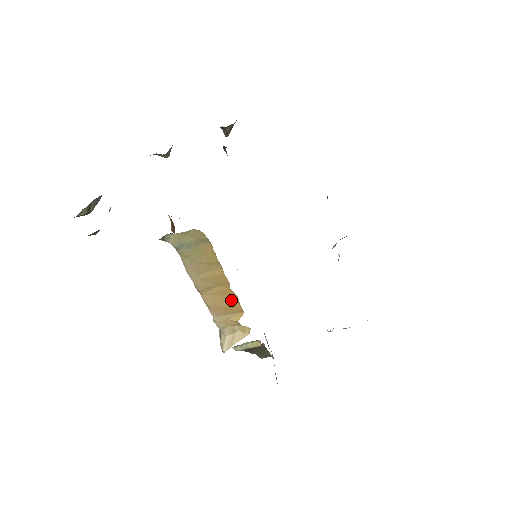
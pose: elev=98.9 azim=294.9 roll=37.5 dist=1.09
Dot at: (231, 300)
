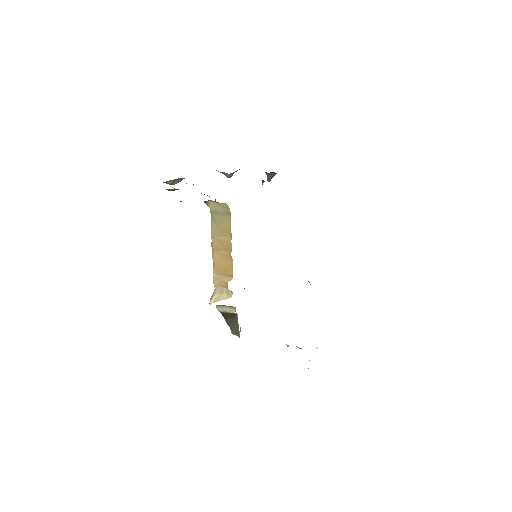
Dot at: (229, 264)
